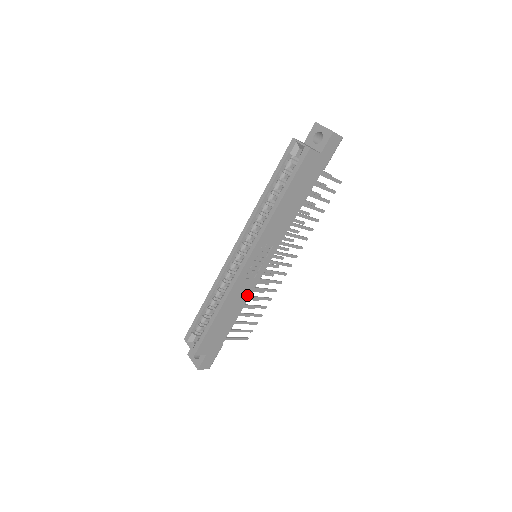
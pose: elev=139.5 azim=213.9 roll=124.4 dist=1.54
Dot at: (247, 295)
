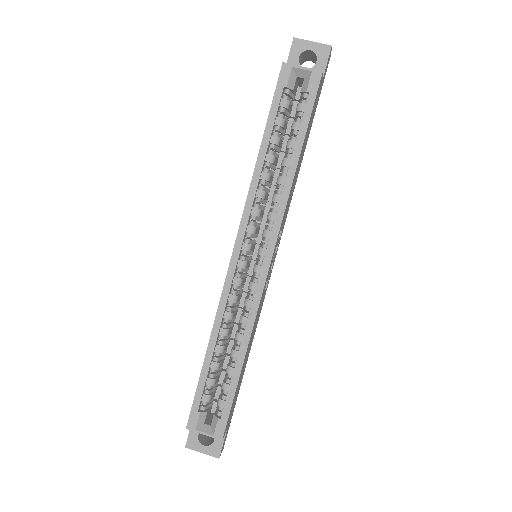
Dot at: (258, 316)
